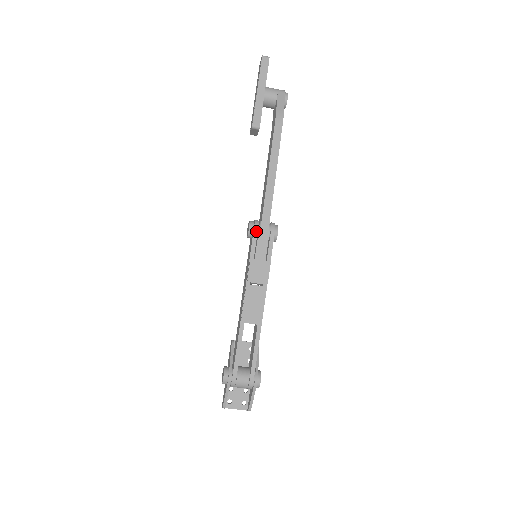
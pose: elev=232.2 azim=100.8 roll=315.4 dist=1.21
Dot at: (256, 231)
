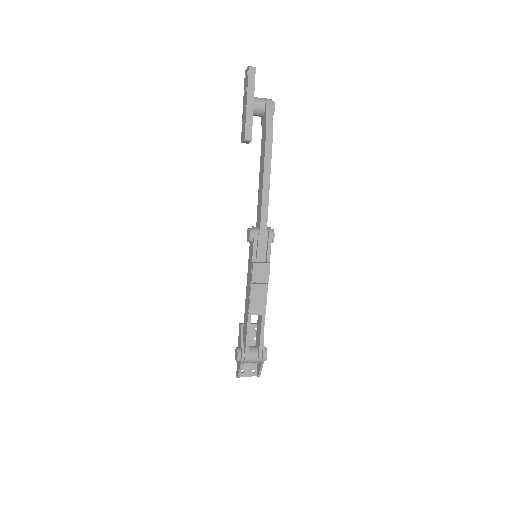
Dot at: (256, 238)
